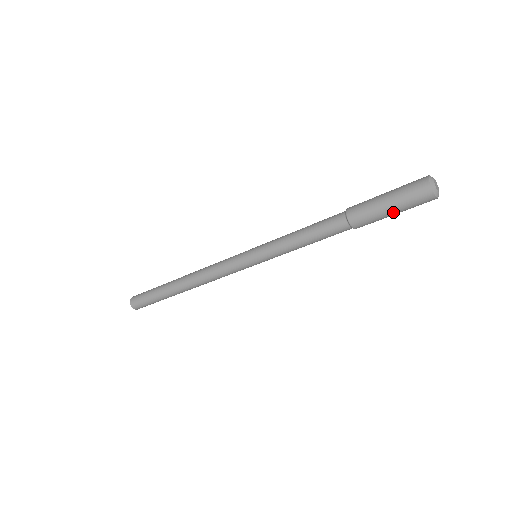
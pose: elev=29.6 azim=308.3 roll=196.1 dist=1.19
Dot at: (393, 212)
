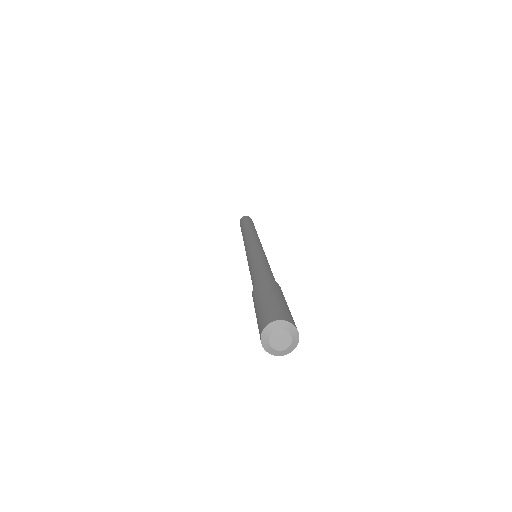
Dot at: occluded
